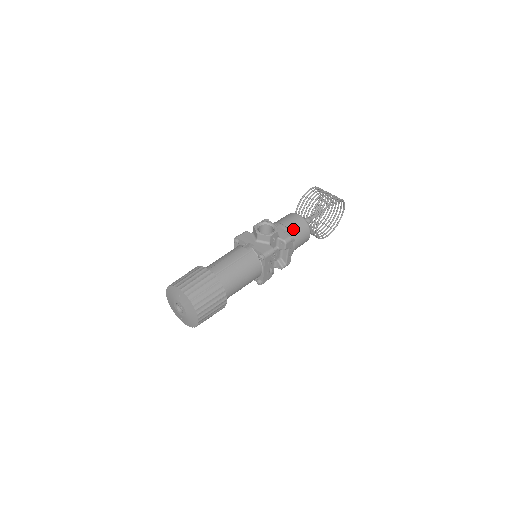
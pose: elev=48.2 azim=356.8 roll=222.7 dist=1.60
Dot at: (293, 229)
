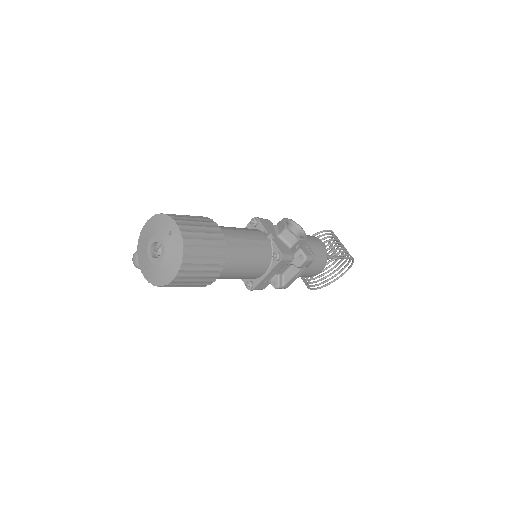
Dot at: (314, 252)
